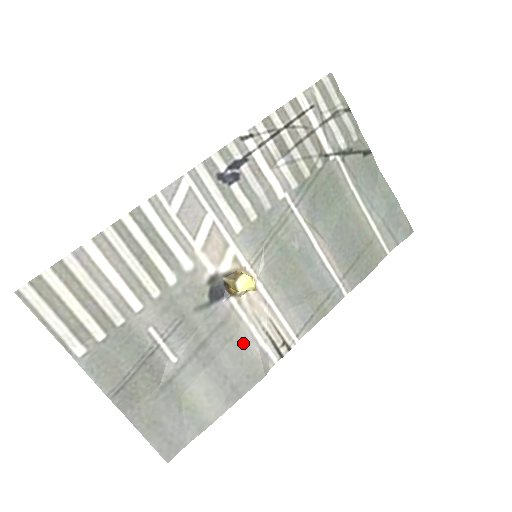
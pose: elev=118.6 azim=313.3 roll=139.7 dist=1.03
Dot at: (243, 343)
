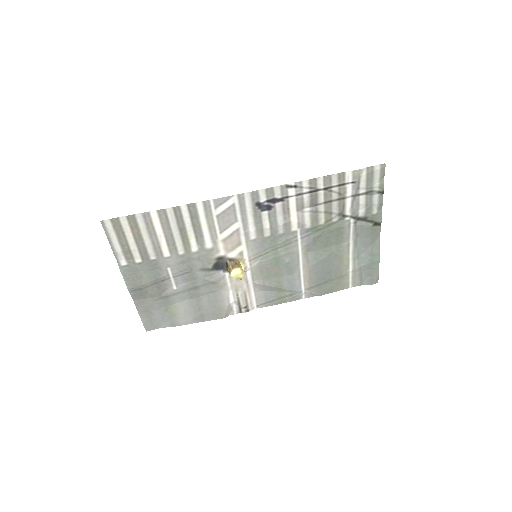
Dot at: (220, 297)
